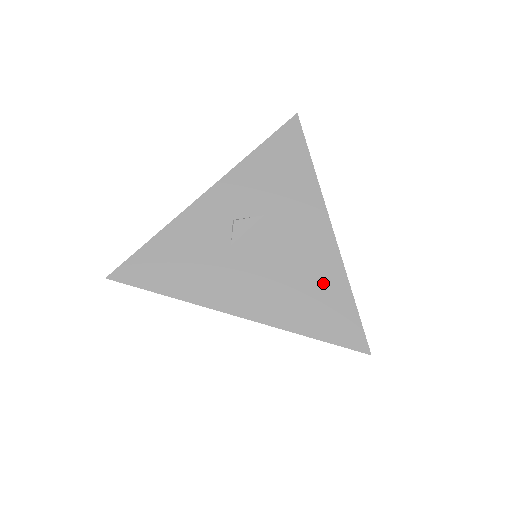
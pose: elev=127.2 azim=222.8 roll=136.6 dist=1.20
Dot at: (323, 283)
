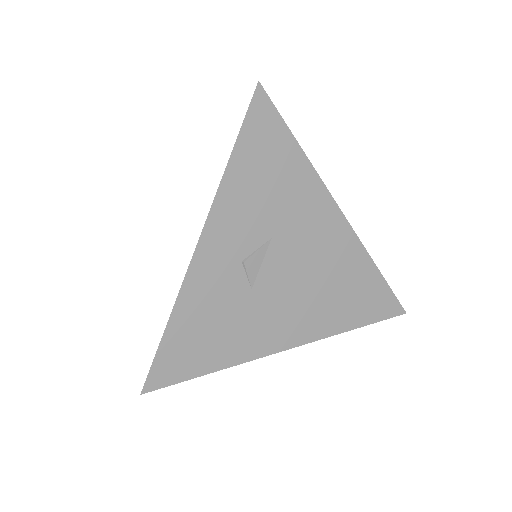
Dot at: (351, 276)
